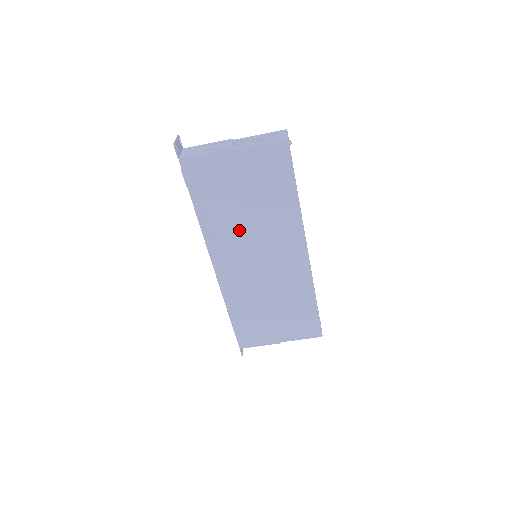
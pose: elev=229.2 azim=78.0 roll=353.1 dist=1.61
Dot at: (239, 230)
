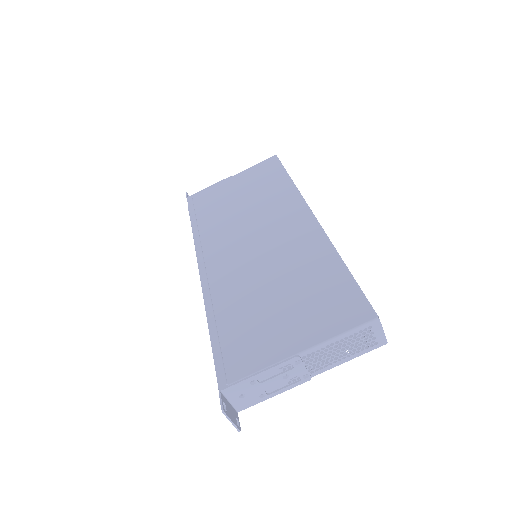
Dot at: (232, 223)
